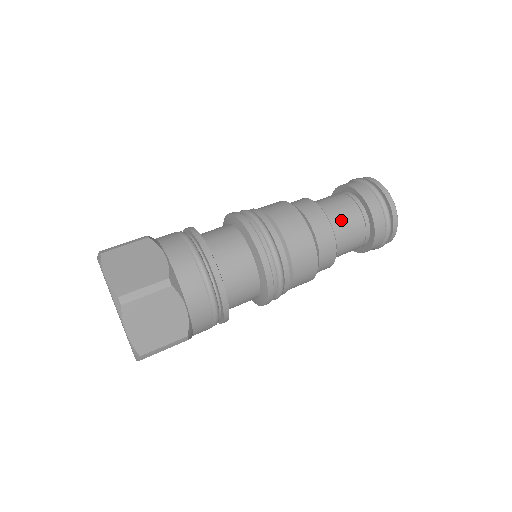
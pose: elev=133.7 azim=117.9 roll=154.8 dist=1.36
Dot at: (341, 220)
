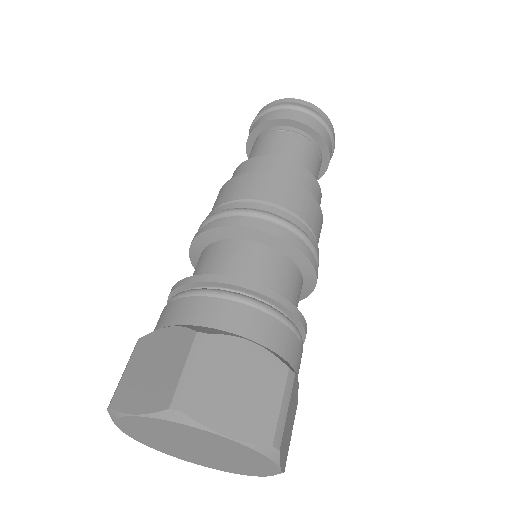
Dot at: (311, 167)
